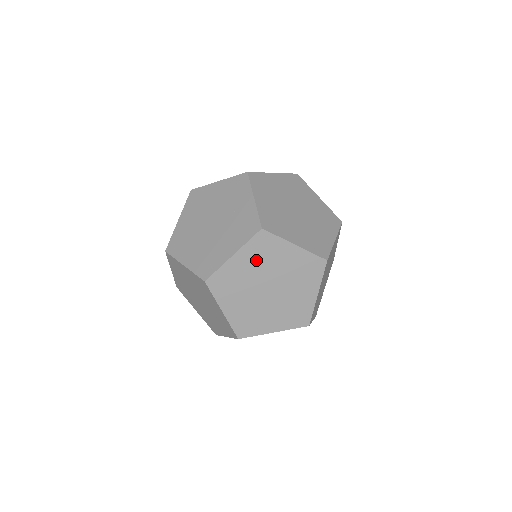
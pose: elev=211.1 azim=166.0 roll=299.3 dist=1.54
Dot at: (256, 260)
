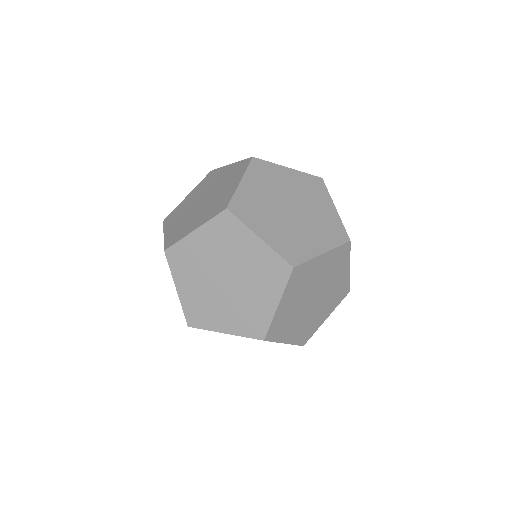
Dot at: (263, 183)
